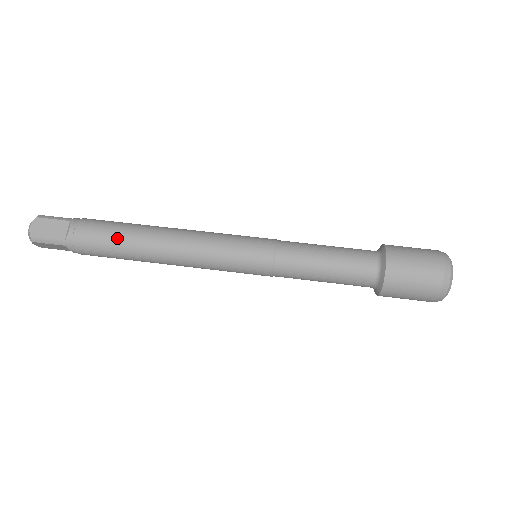
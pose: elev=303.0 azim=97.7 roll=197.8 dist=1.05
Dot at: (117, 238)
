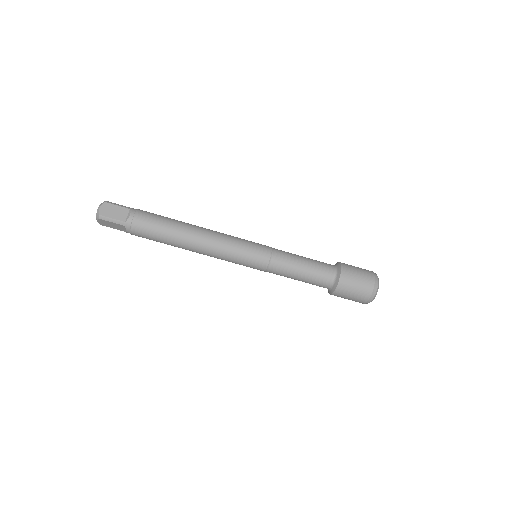
Dot at: occluded
